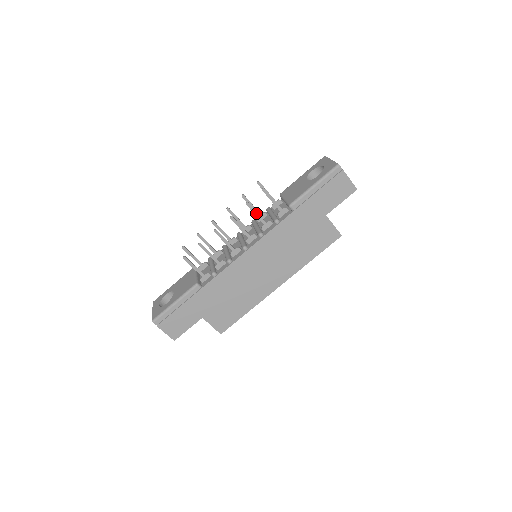
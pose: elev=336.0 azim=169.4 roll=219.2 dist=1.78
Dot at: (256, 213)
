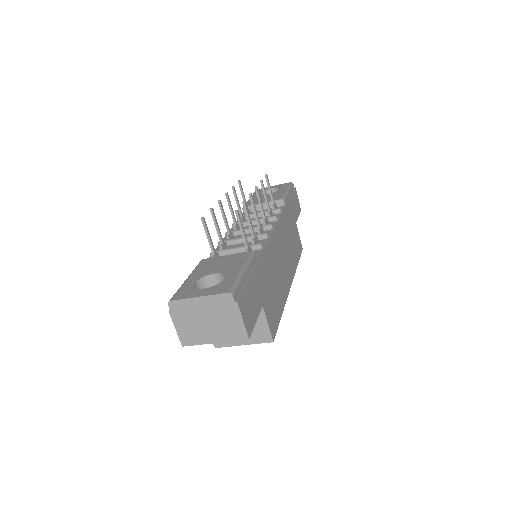
Dot at: (266, 195)
